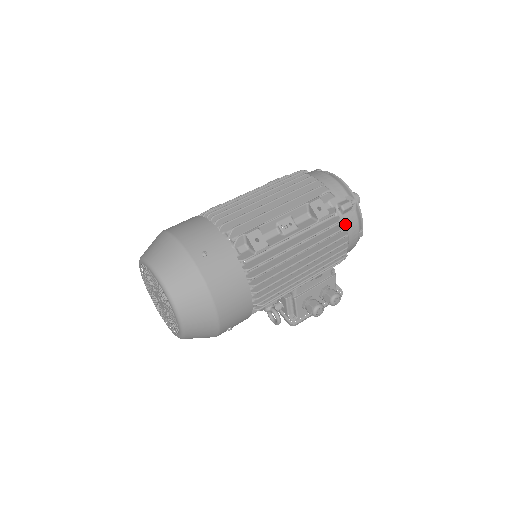
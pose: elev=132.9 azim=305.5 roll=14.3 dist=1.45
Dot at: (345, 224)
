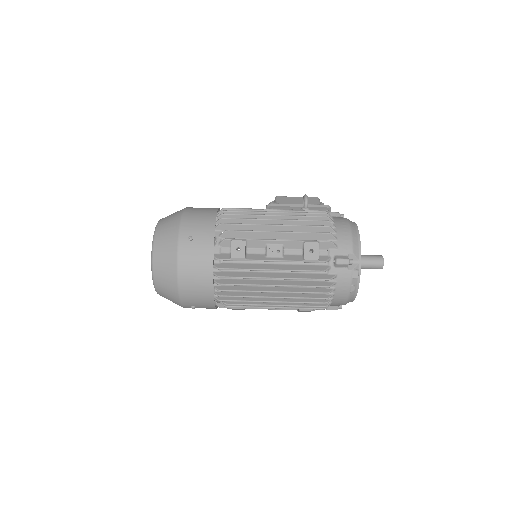
Dot at: occluded
